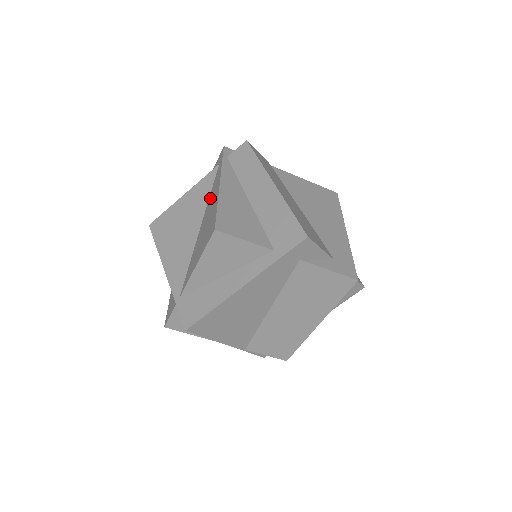
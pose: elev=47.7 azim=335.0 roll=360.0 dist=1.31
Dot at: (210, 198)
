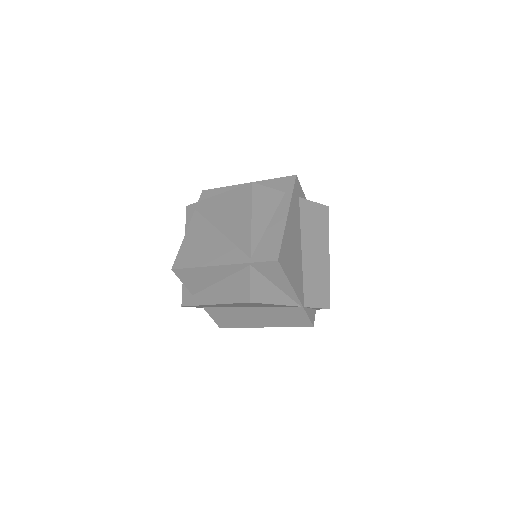
Dot at: (211, 216)
